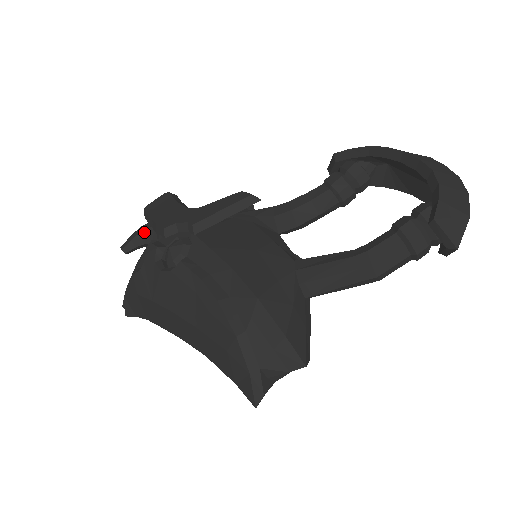
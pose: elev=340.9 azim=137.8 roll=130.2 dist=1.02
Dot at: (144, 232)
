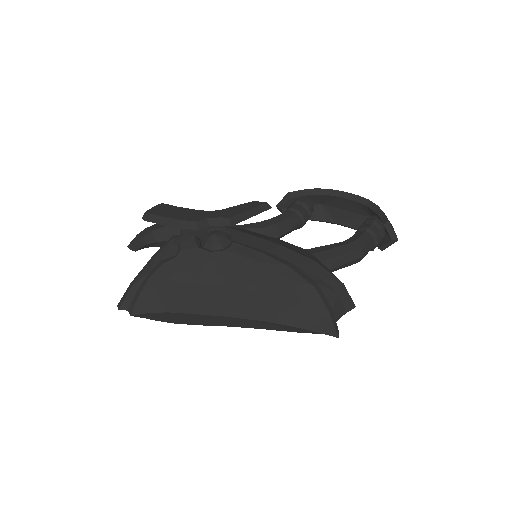
Dot at: (157, 230)
